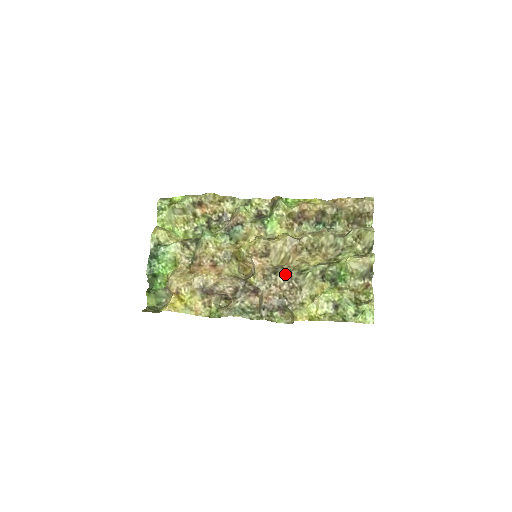
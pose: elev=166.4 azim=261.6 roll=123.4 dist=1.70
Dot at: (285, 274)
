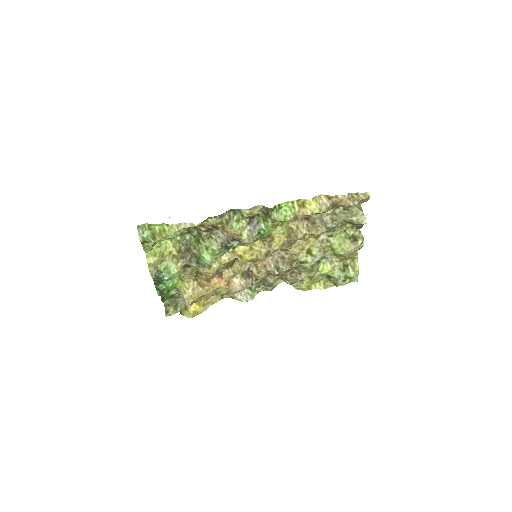
Dot at: (287, 269)
